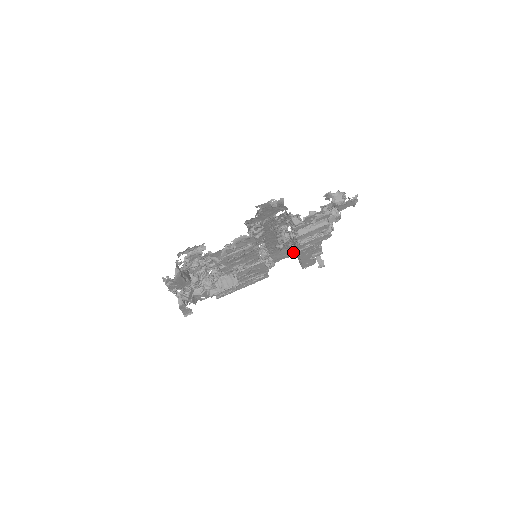
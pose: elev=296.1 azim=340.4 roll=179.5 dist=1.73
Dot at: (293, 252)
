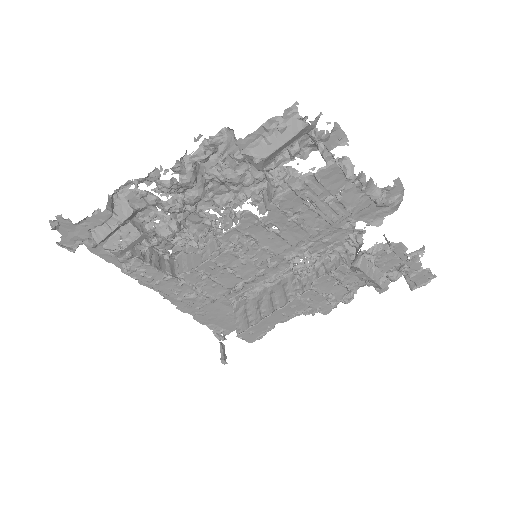
Dot at: (209, 316)
